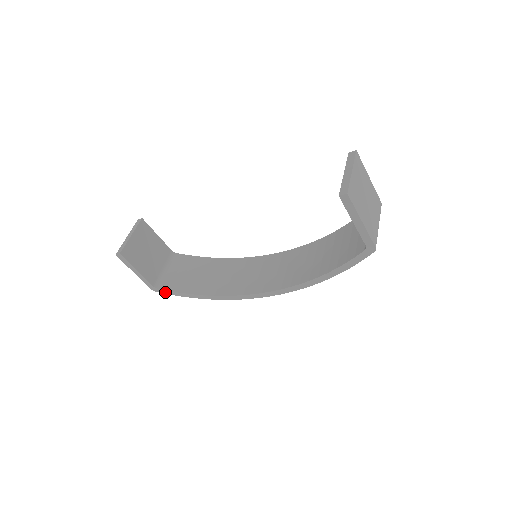
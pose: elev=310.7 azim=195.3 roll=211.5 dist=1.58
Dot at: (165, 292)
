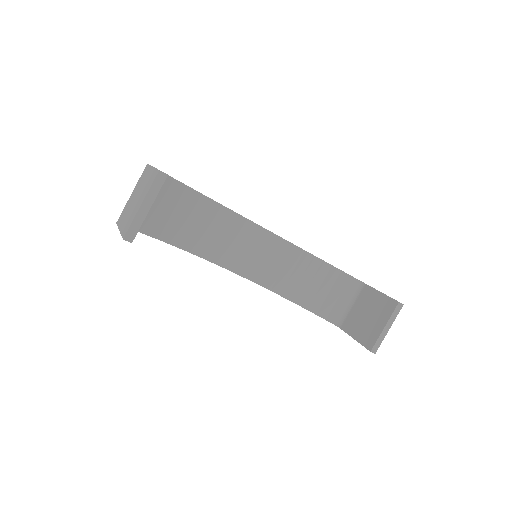
Dot at: occluded
